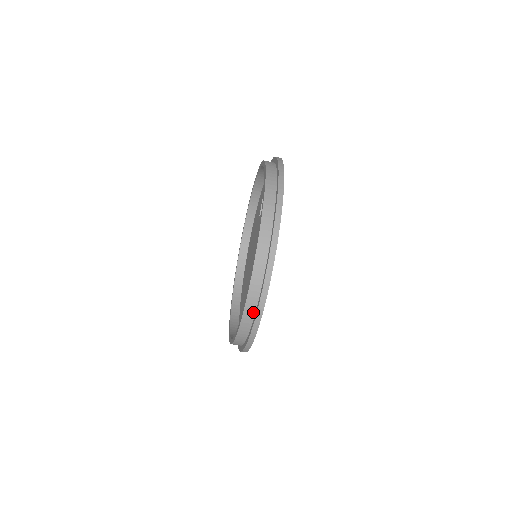
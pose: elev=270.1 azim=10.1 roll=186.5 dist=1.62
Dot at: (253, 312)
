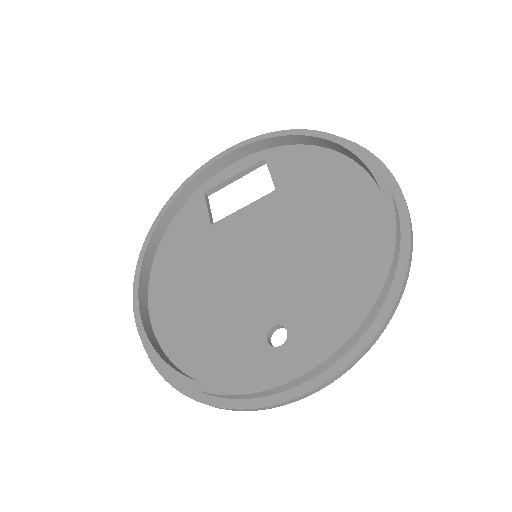
Dot at: (397, 259)
